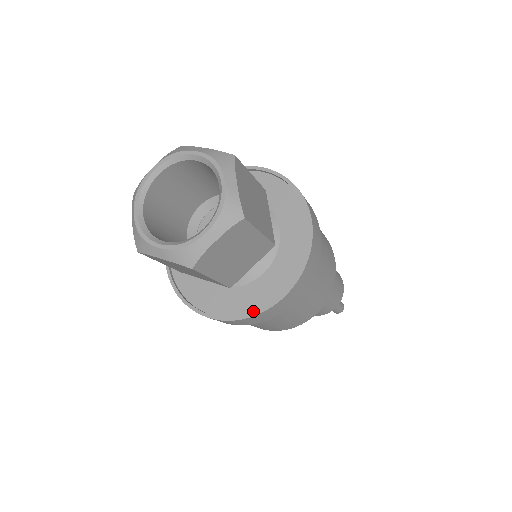
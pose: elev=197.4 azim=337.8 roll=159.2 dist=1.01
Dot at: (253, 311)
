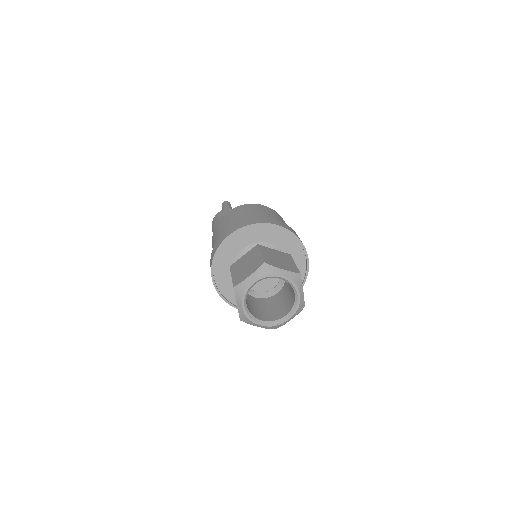
Dot at: occluded
